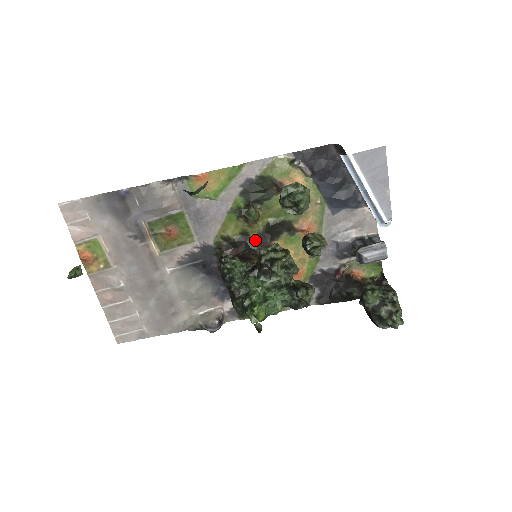
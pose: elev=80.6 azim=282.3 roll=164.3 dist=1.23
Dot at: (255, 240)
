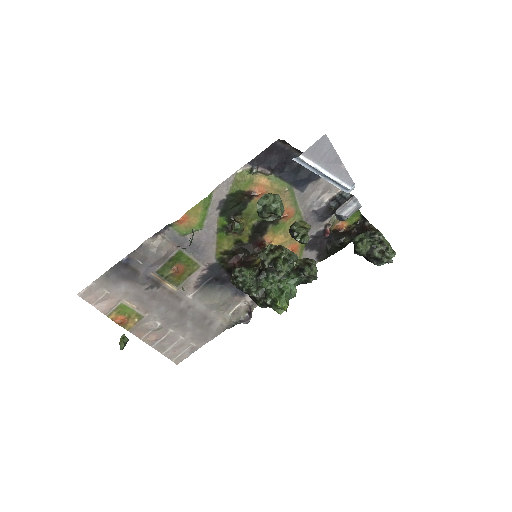
Dot at: (249, 243)
